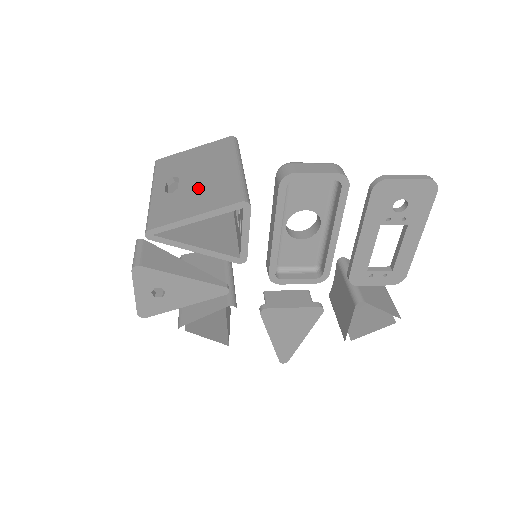
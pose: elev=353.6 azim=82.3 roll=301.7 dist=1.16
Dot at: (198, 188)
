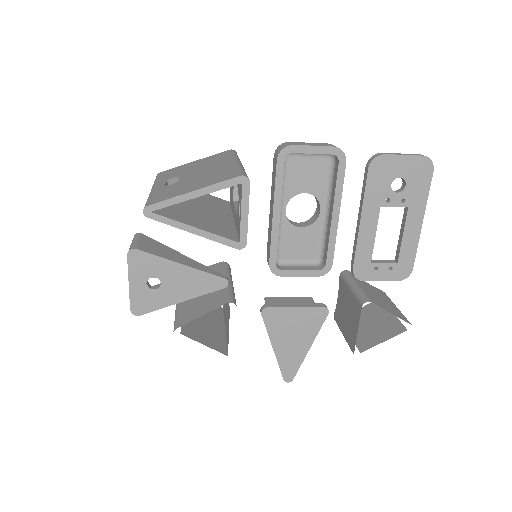
Dot at: (198, 177)
